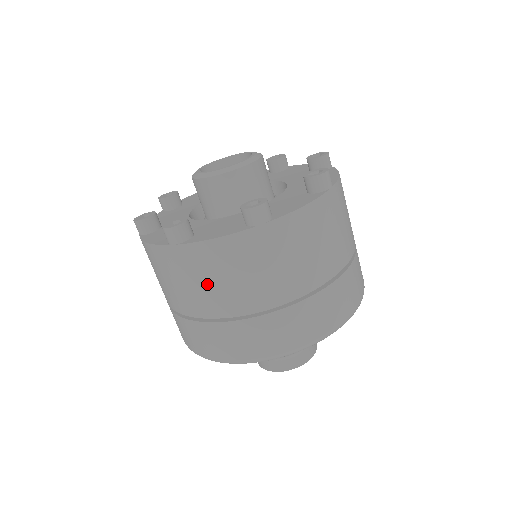
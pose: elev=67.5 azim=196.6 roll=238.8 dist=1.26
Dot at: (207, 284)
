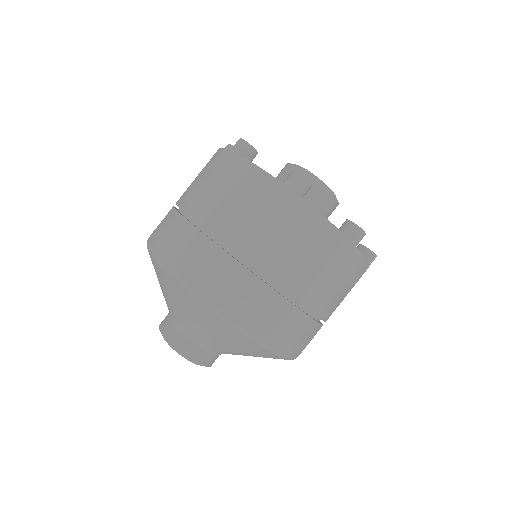
Dot at: (281, 239)
